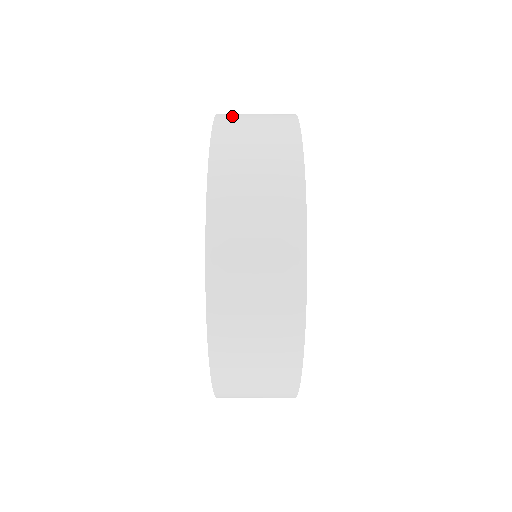
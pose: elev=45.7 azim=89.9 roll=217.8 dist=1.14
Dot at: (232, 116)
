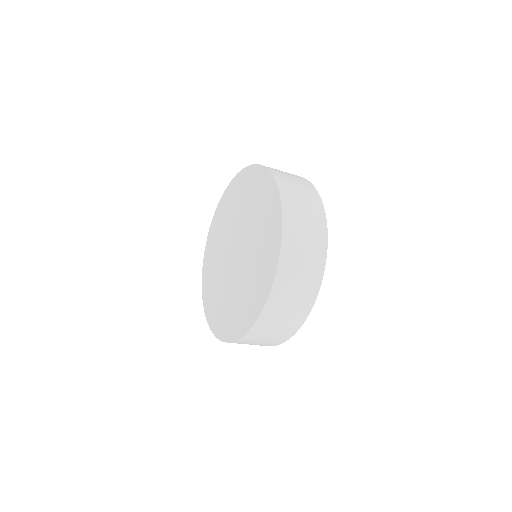
Dot at: (292, 217)
